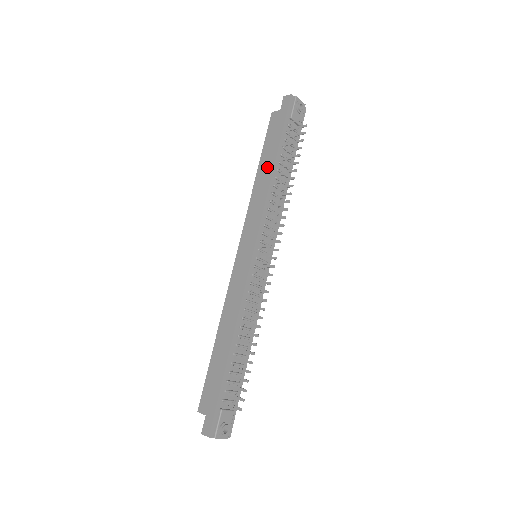
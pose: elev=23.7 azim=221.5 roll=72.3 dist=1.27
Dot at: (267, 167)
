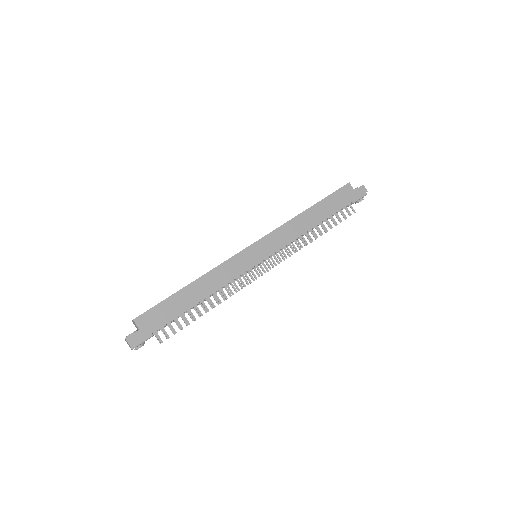
Dot at: (317, 216)
